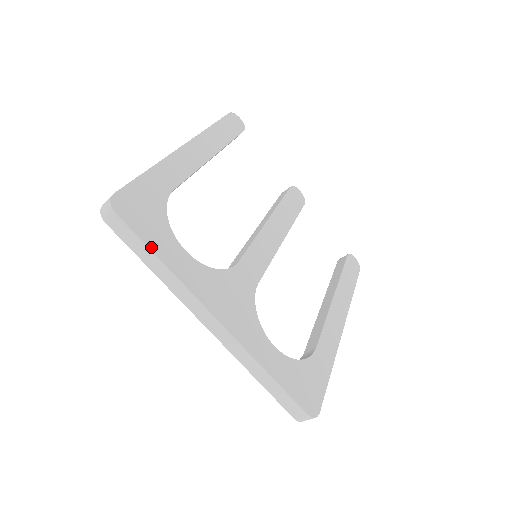
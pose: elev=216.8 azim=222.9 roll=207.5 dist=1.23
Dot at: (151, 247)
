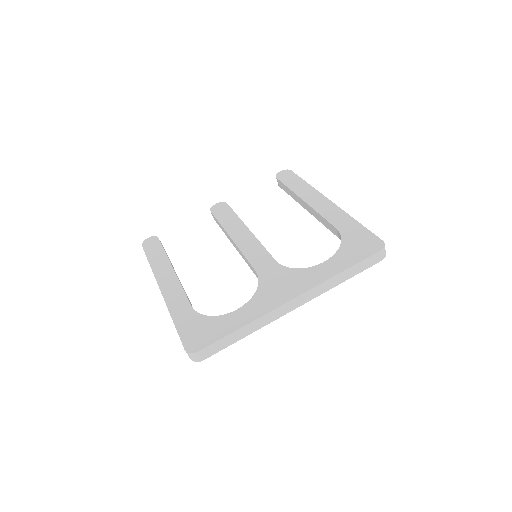
Dot at: (228, 333)
